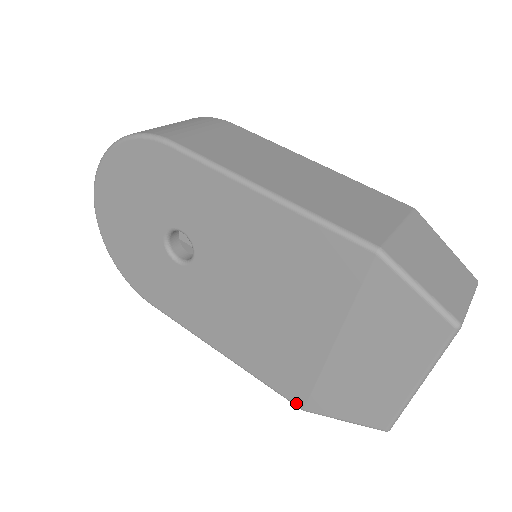
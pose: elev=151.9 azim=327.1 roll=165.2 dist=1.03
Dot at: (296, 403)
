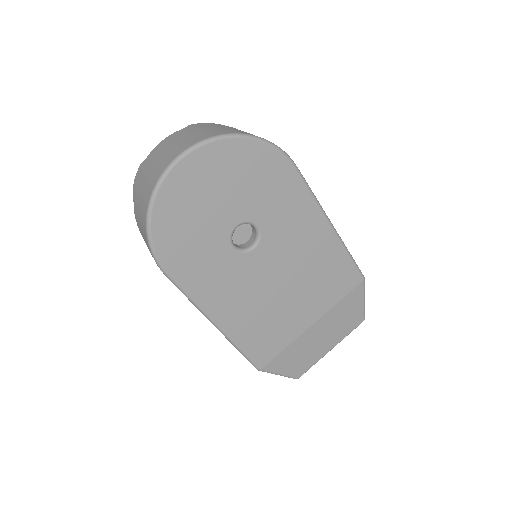
Dot at: (259, 365)
